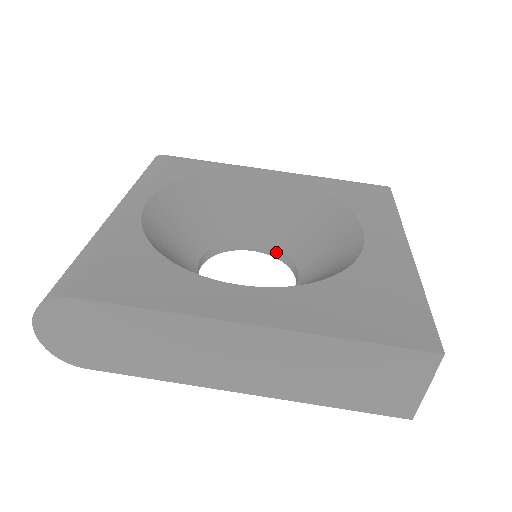
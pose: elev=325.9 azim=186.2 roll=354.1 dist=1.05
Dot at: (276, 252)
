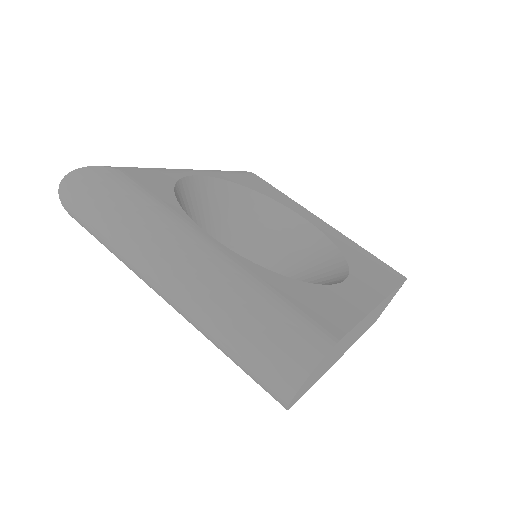
Dot at: occluded
